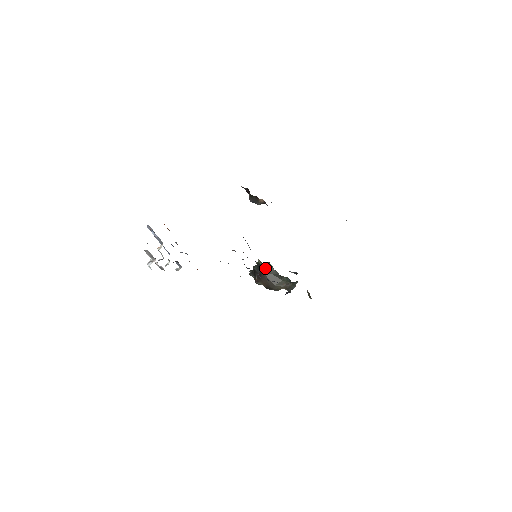
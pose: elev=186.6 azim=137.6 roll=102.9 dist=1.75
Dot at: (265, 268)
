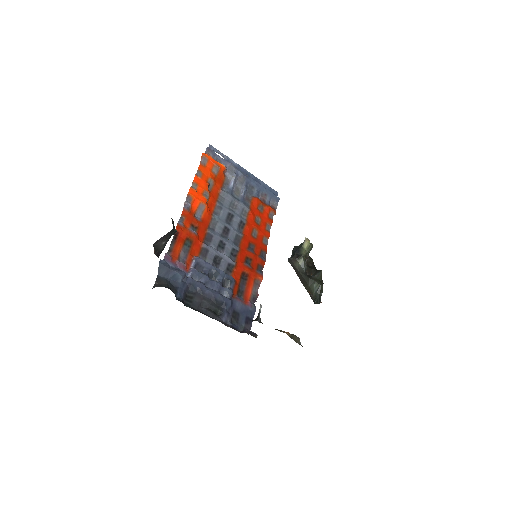
Dot at: (291, 262)
